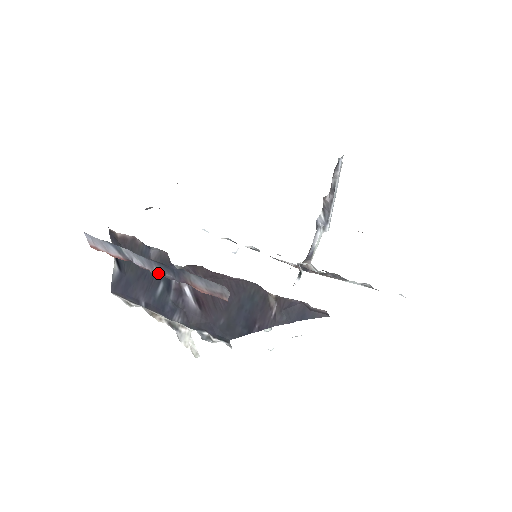
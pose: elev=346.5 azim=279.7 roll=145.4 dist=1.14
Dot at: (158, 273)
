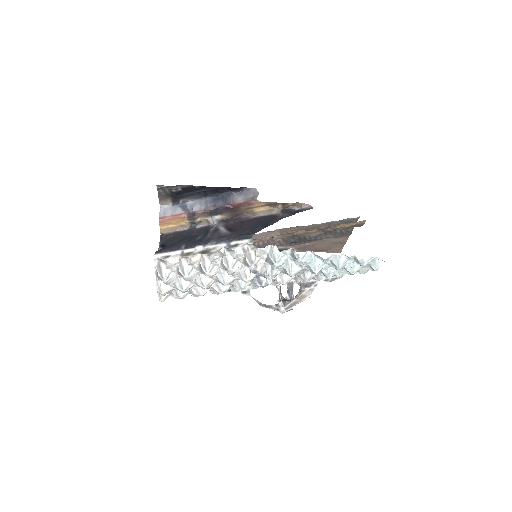
Dot at: (210, 207)
